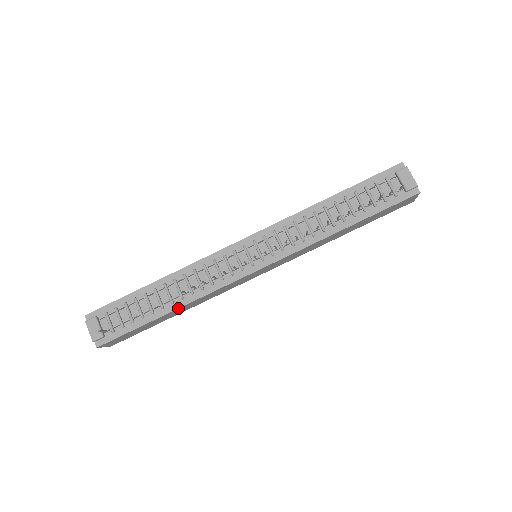
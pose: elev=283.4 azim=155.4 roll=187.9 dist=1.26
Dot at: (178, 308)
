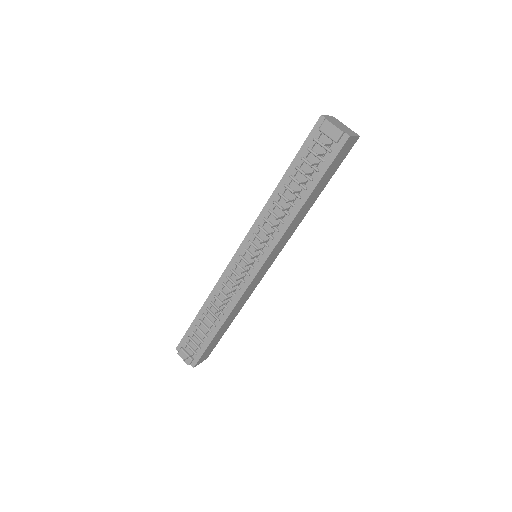
Dot at: (224, 322)
